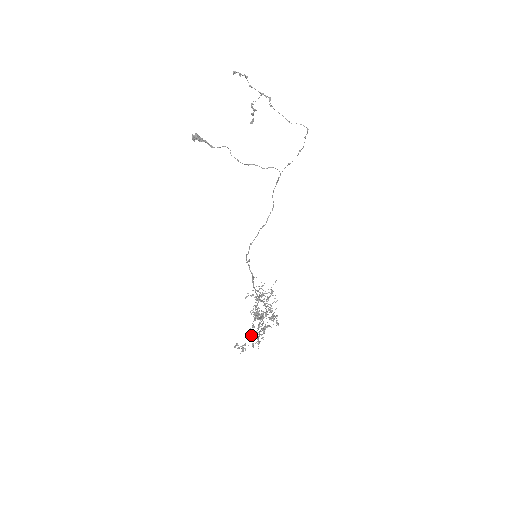
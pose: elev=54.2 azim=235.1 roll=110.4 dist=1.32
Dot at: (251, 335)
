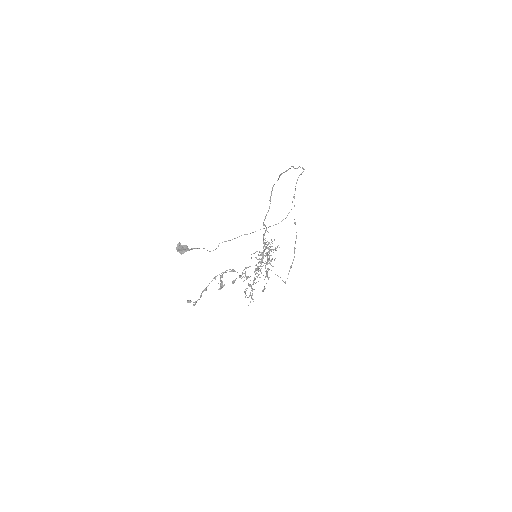
Dot at: (245, 291)
